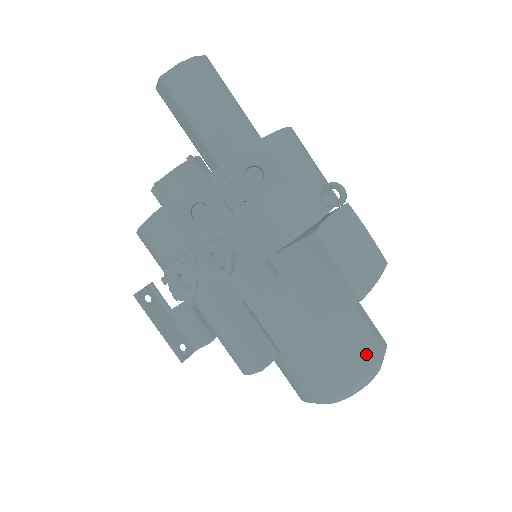
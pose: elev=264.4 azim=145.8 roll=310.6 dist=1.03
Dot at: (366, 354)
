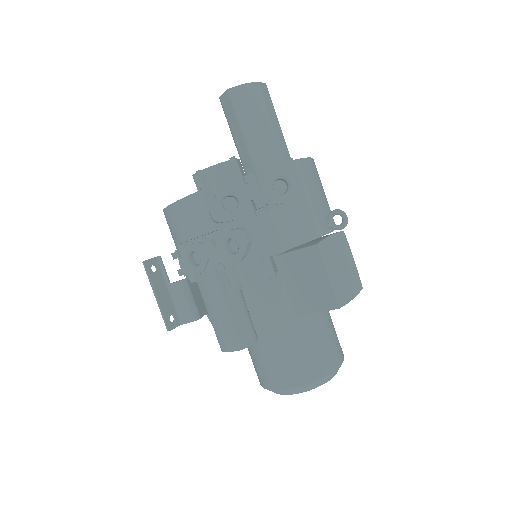
Dot at: (328, 358)
